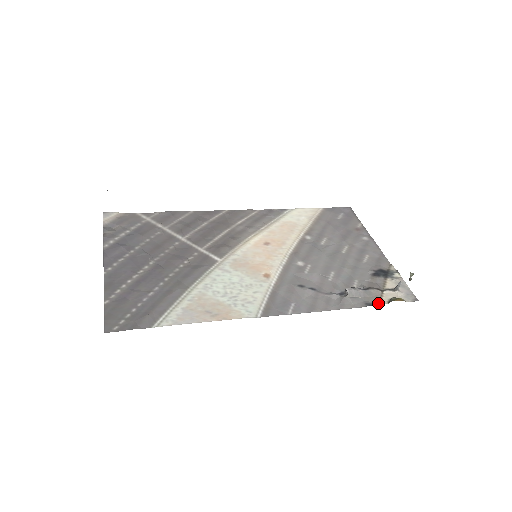
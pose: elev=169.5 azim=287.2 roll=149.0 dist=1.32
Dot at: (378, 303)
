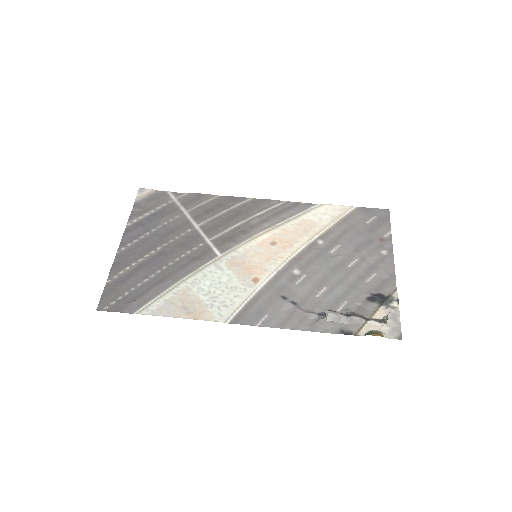
Dot at: (355, 333)
